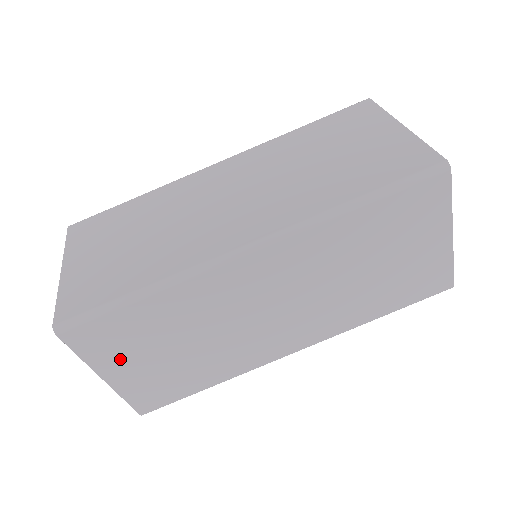
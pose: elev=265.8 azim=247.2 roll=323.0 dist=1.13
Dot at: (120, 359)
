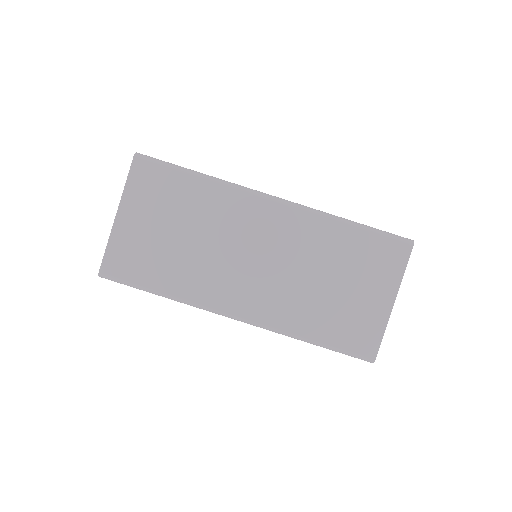
Dot at: (142, 208)
